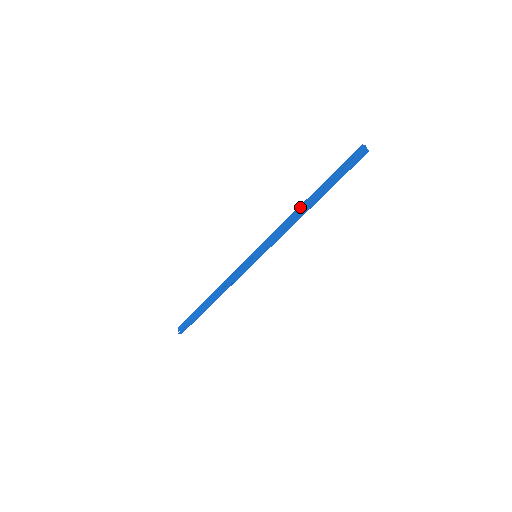
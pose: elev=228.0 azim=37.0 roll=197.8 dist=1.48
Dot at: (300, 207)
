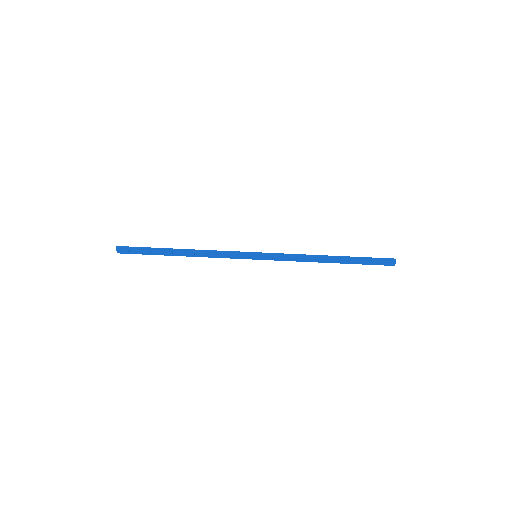
Dot at: occluded
